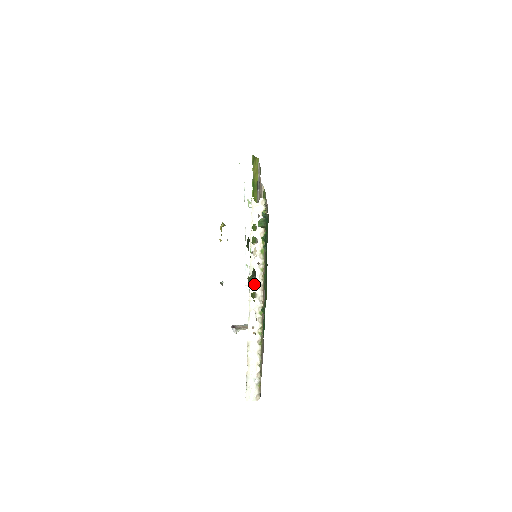
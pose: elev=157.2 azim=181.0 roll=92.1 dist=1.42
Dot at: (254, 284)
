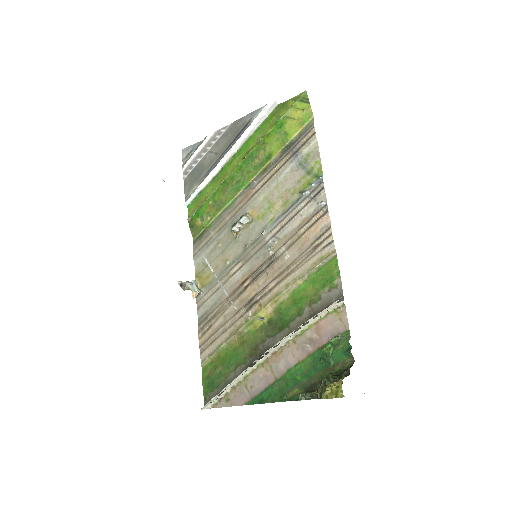
Dot at: (204, 221)
